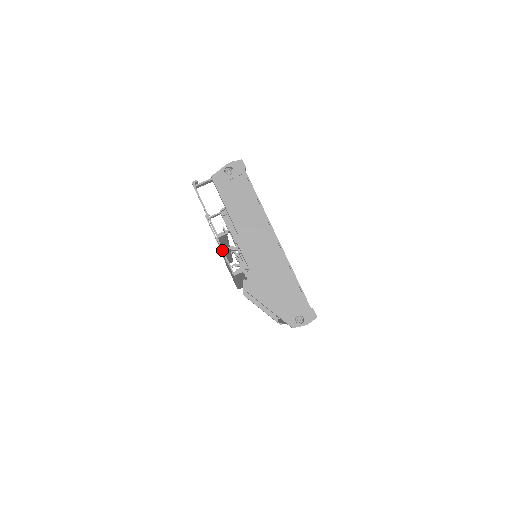
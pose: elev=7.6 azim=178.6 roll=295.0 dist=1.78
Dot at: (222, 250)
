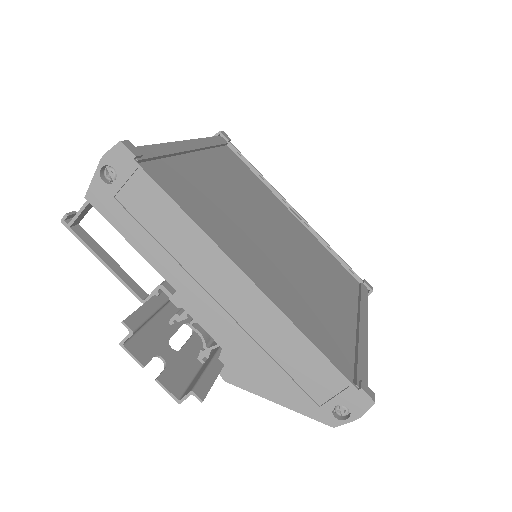
Dot at: (139, 364)
